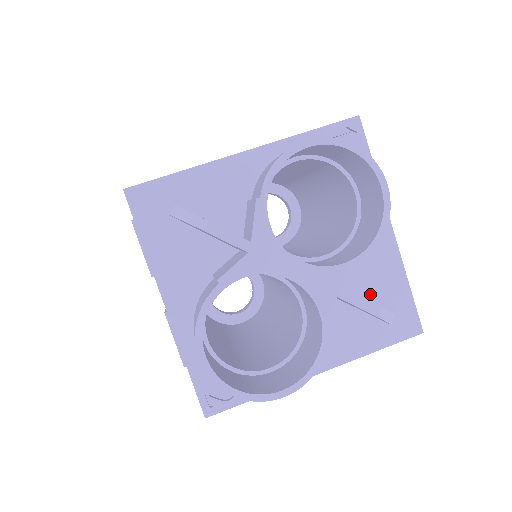
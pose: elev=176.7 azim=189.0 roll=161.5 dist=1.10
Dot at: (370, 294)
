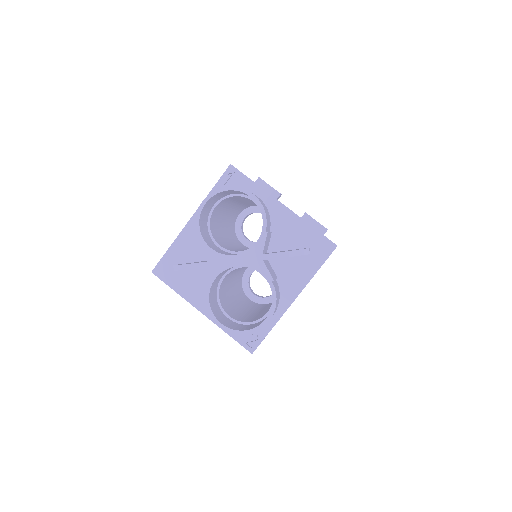
Dot at: (294, 245)
